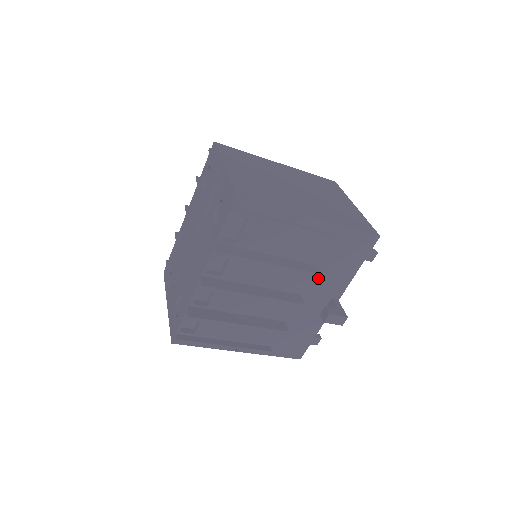
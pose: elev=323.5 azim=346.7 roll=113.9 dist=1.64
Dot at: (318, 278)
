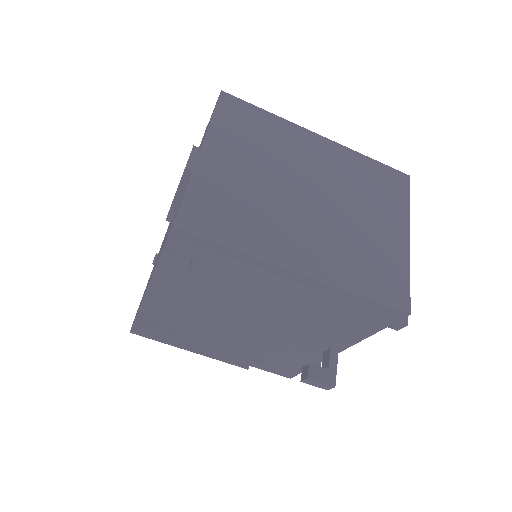
Dot at: (310, 327)
